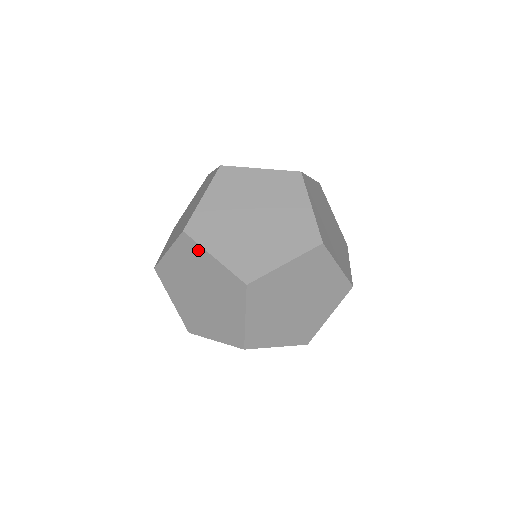
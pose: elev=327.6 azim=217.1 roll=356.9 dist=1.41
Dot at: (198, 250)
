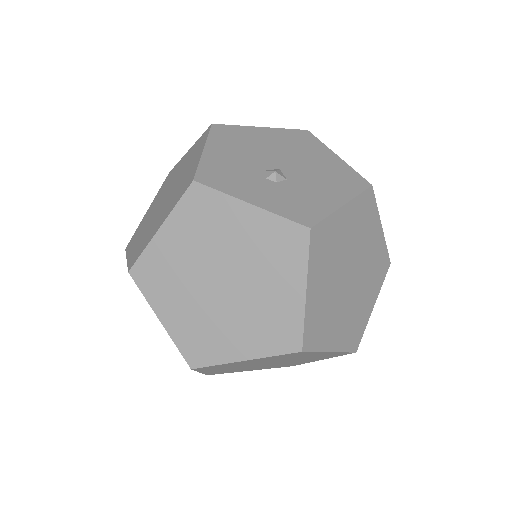
Dot at: (146, 298)
